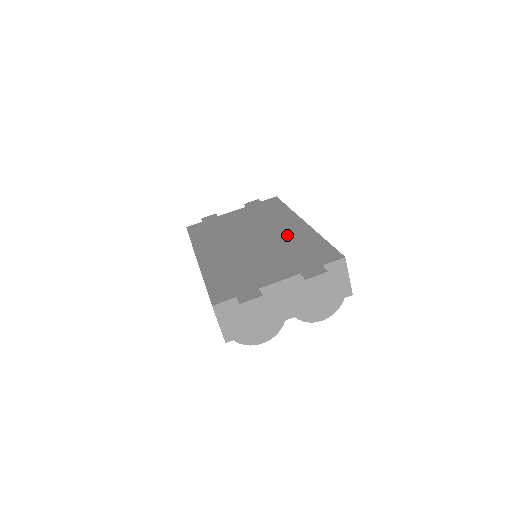
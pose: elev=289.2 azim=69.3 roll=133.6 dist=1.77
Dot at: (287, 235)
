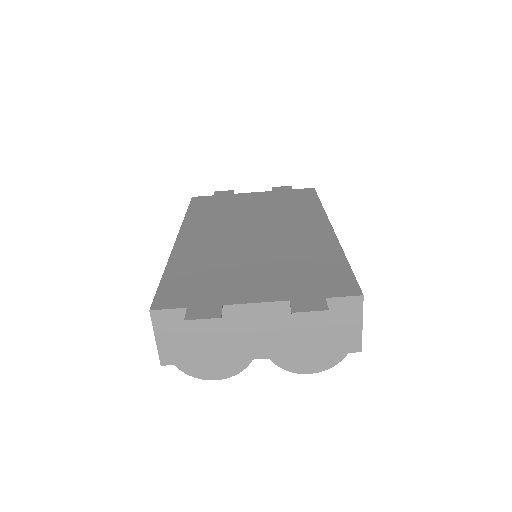
Dot at: (301, 240)
